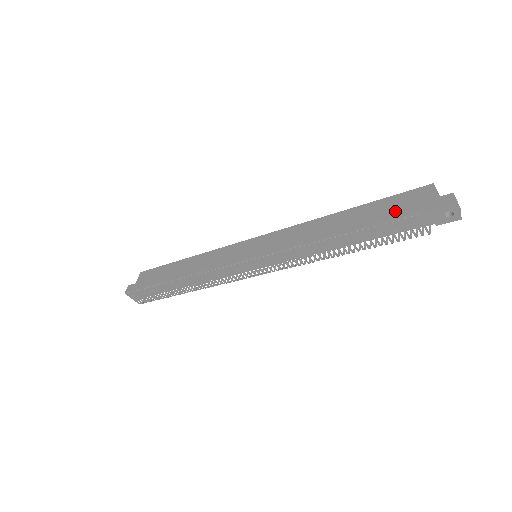
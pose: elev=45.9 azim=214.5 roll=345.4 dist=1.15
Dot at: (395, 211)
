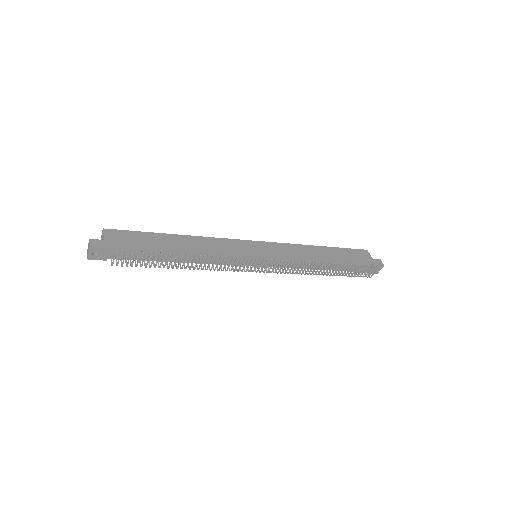
Dot at: (356, 258)
